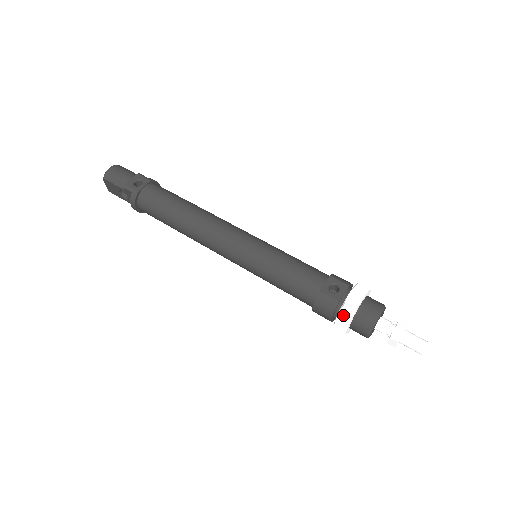
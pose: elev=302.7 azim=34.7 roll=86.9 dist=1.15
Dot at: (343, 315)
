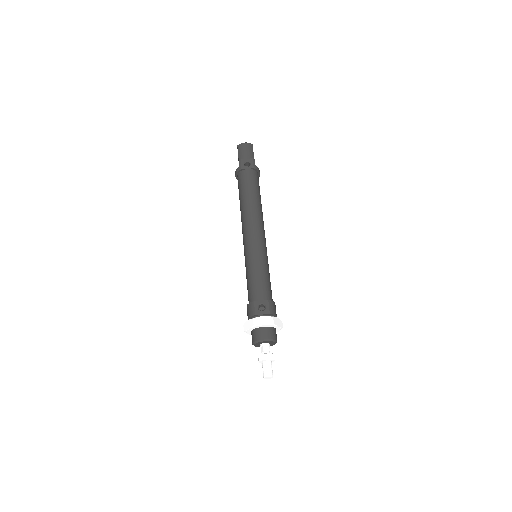
Dot at: (250, 323)
